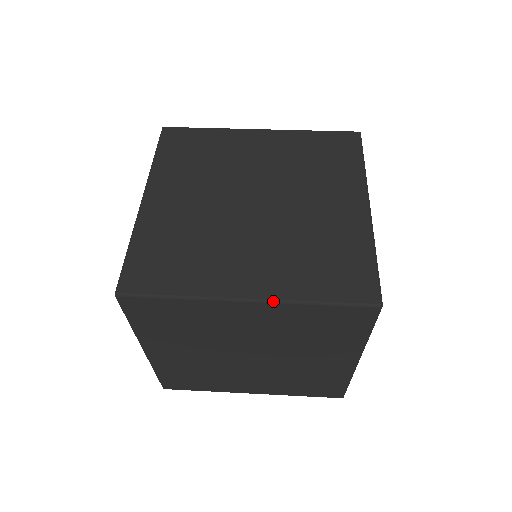
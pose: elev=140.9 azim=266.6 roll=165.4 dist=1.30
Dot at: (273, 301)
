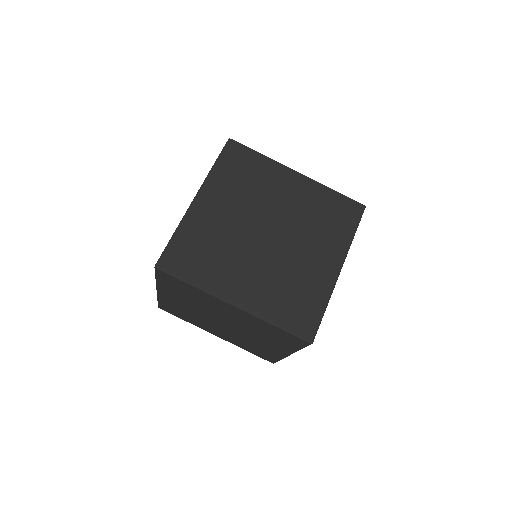
Dot at: (249, 313)
